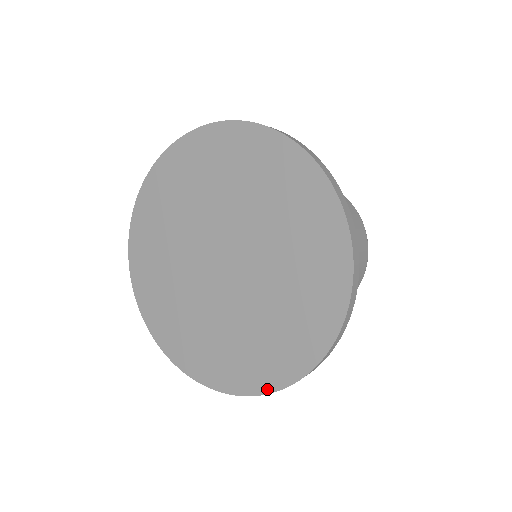
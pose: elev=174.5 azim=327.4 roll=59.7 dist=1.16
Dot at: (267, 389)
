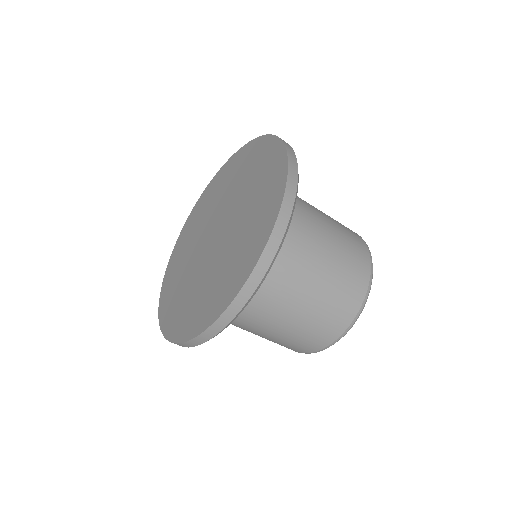
Dot at: (283, 184)
